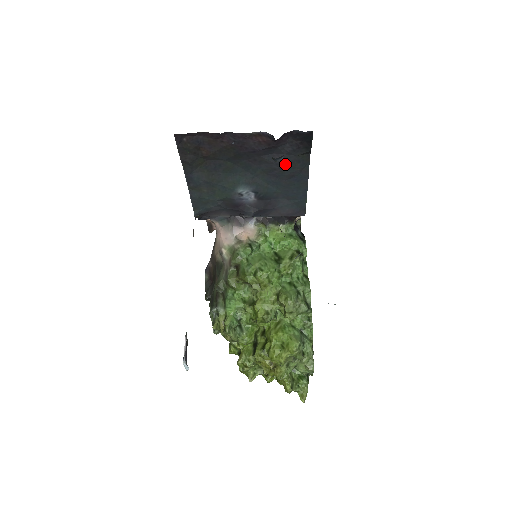
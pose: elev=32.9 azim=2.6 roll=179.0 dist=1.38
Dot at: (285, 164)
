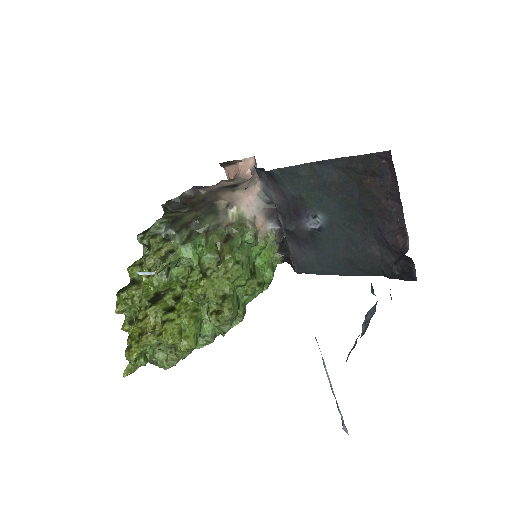
Dot at: (367, 257)
